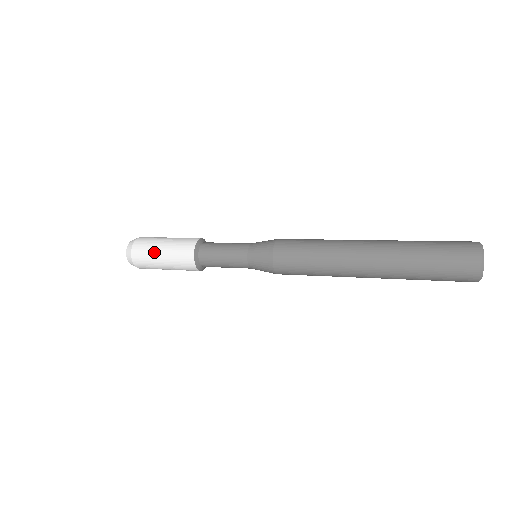
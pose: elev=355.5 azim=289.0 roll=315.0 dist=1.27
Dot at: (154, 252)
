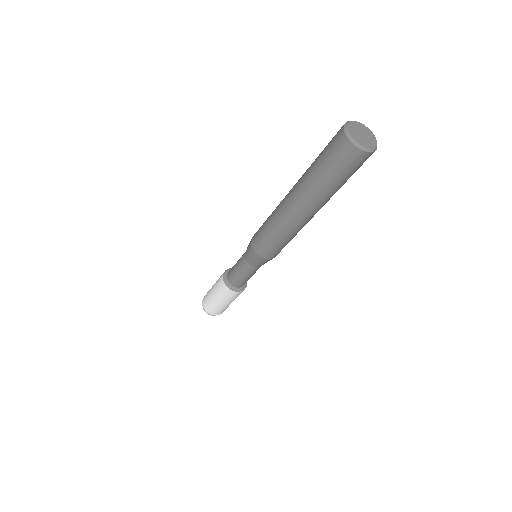
Dot at: occluded
